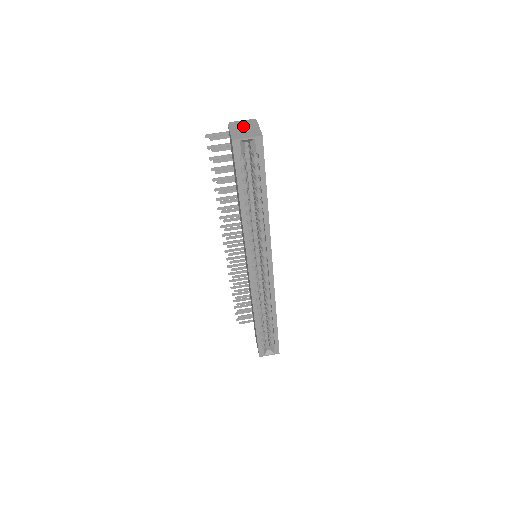
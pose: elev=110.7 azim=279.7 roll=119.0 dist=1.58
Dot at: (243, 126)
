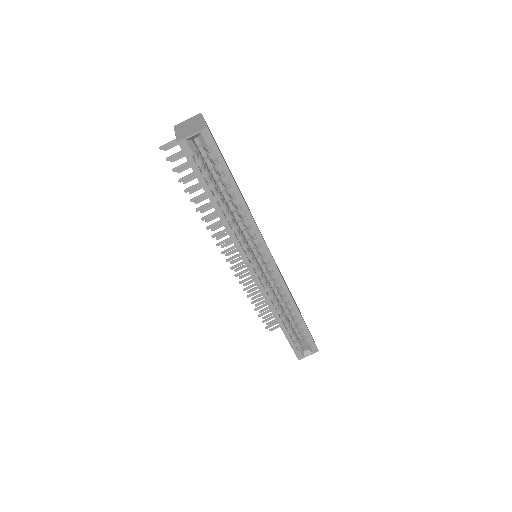
Dot at: (188, 124)
